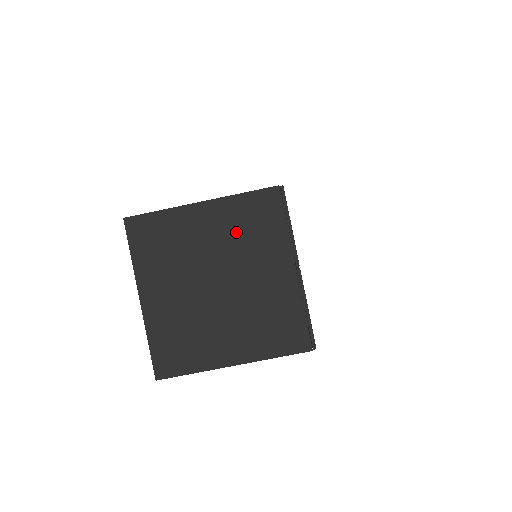
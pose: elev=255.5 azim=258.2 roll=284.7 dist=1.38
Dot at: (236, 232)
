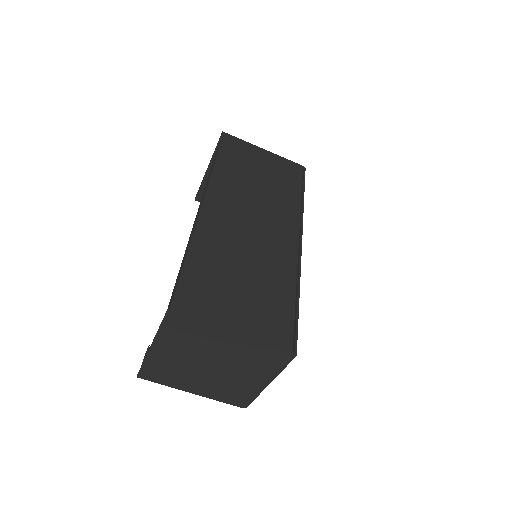
Dot at: (244, 357)
